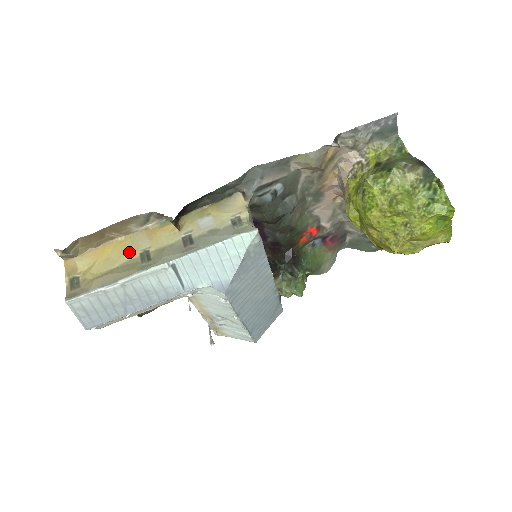
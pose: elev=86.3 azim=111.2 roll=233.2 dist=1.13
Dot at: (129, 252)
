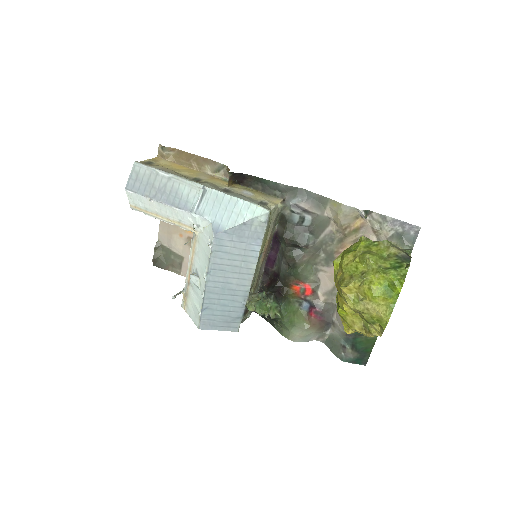
Dot at: (192, 174)
